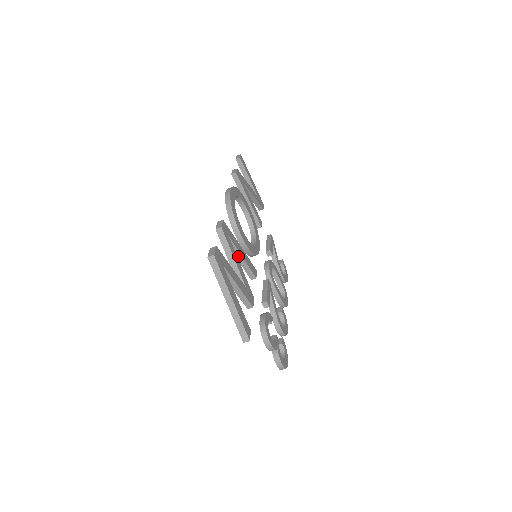
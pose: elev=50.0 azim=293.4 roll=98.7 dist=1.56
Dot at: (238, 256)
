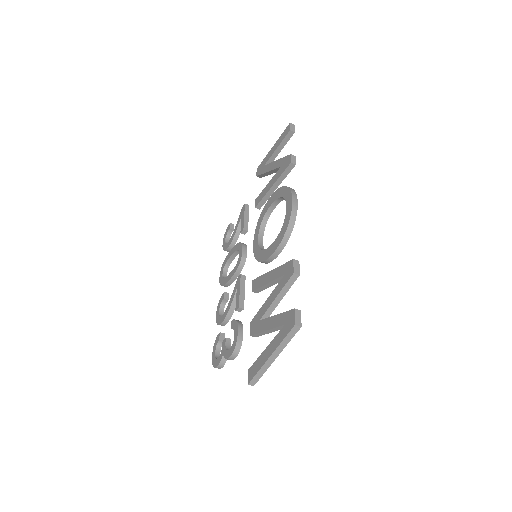
Dot at: (272, 283)
